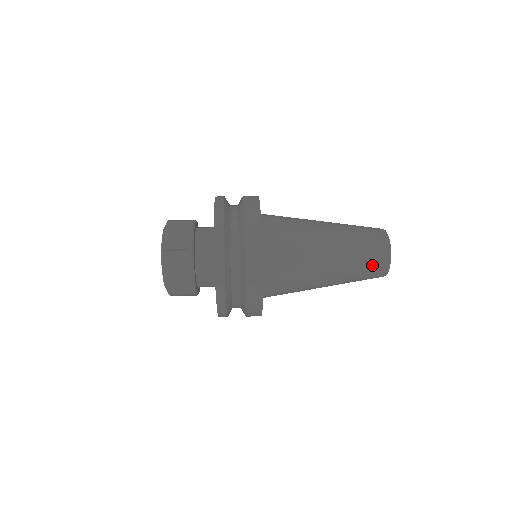
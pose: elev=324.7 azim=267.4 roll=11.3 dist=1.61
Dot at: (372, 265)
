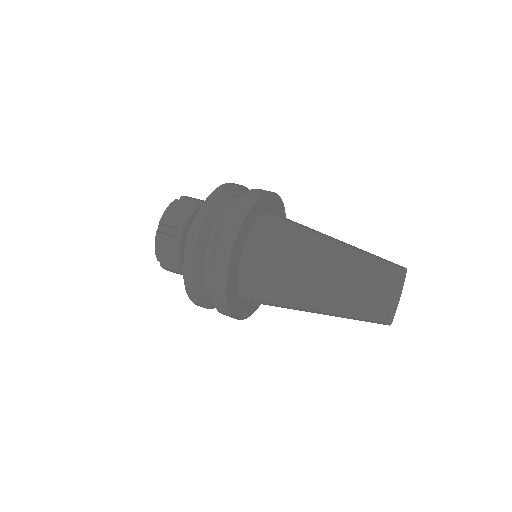
Dot at: (367, 306)
